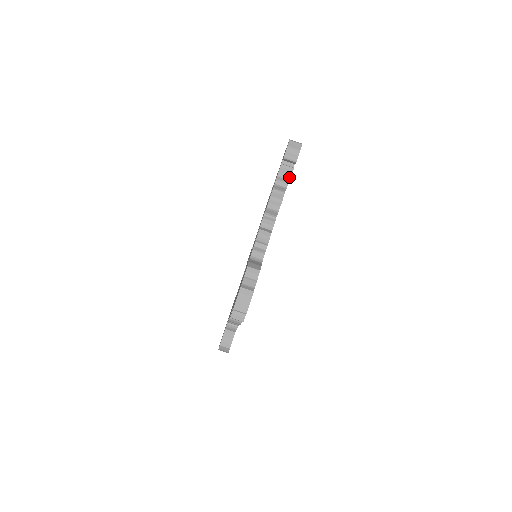
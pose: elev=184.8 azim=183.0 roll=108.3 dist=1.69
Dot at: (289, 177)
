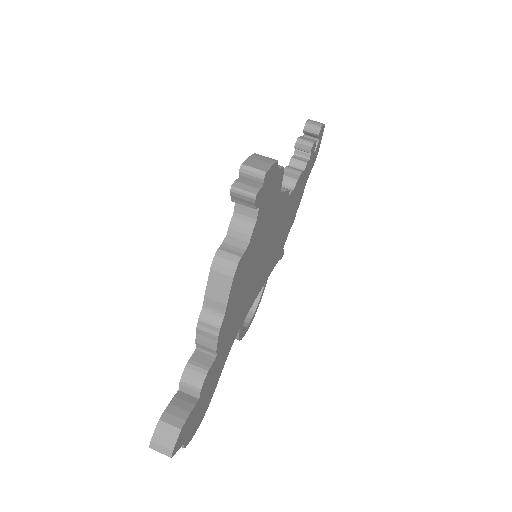
Dot at: (312, 141)
